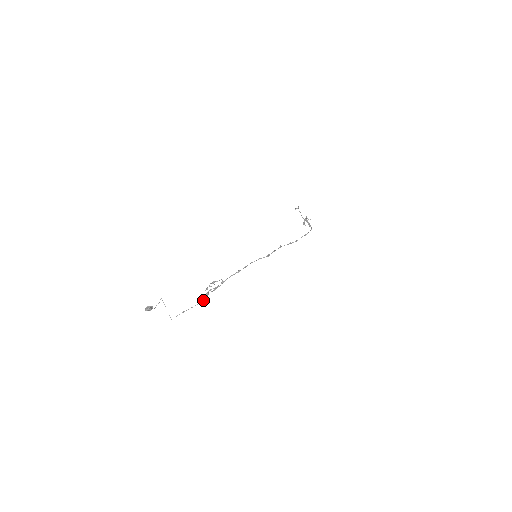
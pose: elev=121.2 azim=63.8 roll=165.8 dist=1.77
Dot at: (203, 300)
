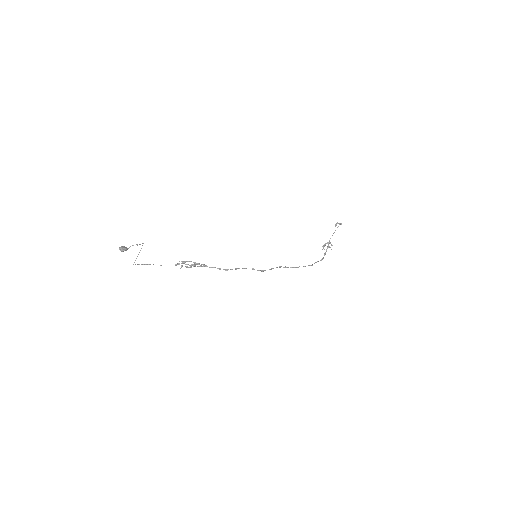
Dot at: (175, 265)
